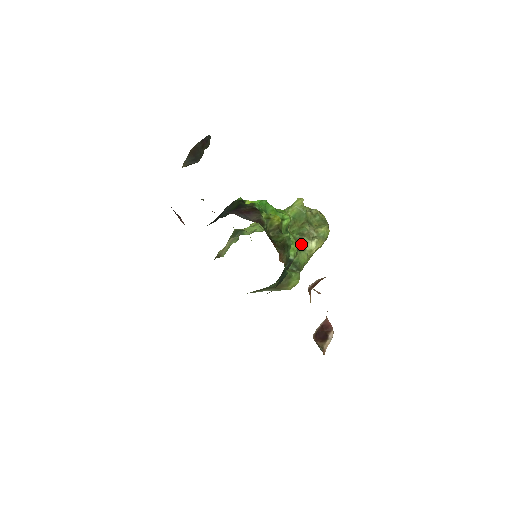
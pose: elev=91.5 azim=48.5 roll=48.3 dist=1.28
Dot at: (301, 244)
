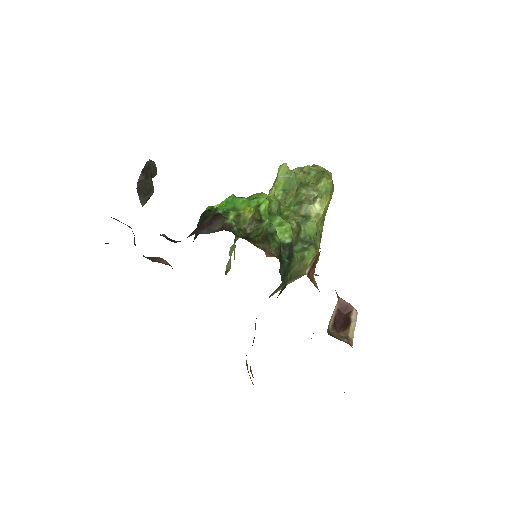
Dot at: (303, 214)
